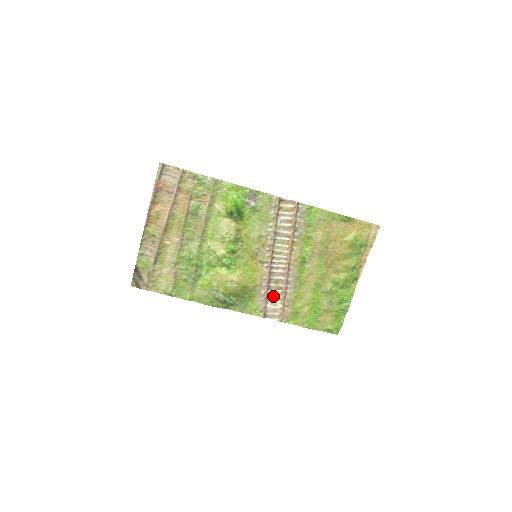
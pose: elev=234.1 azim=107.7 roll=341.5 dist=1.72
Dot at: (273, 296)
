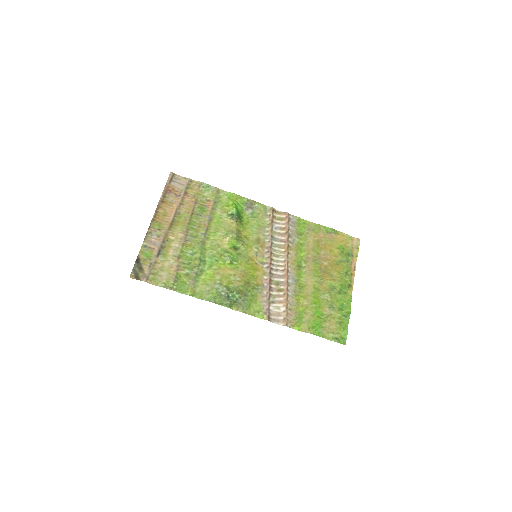
Dot at: (275, 299)
